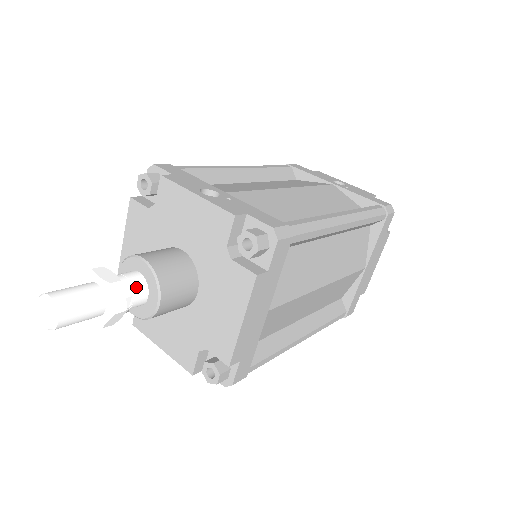
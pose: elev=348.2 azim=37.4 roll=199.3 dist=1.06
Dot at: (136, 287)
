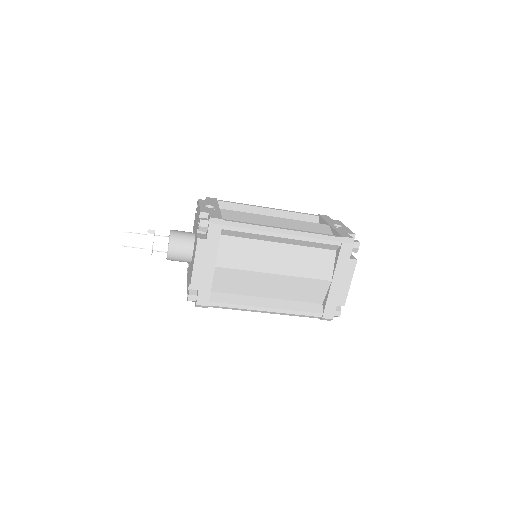
Dot at: (162, 241)
